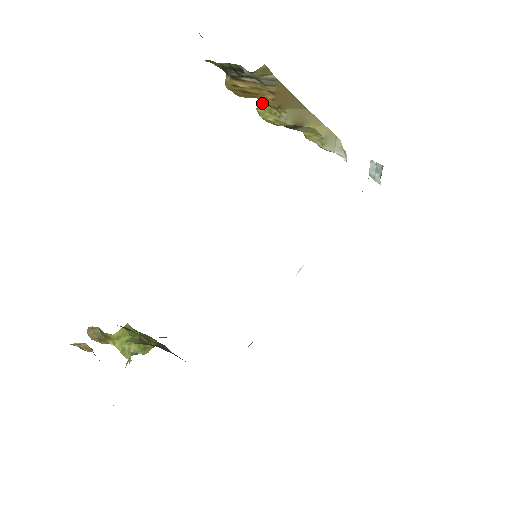
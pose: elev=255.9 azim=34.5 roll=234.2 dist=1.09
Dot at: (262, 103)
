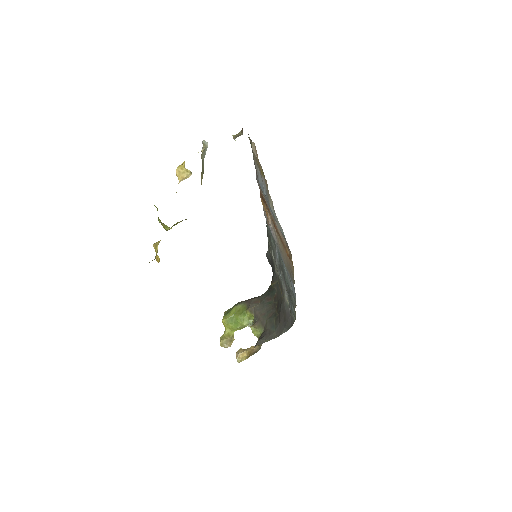
Dot at: occluded
